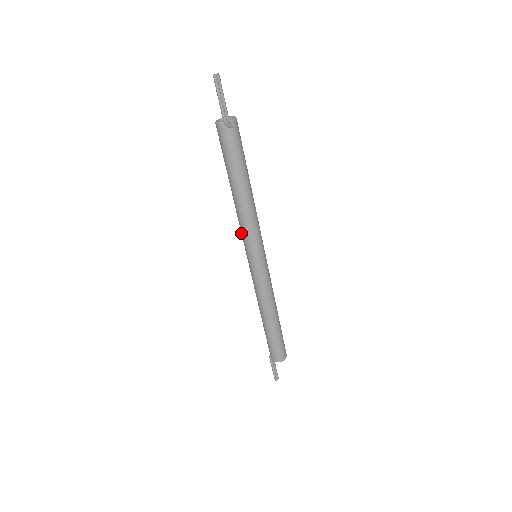
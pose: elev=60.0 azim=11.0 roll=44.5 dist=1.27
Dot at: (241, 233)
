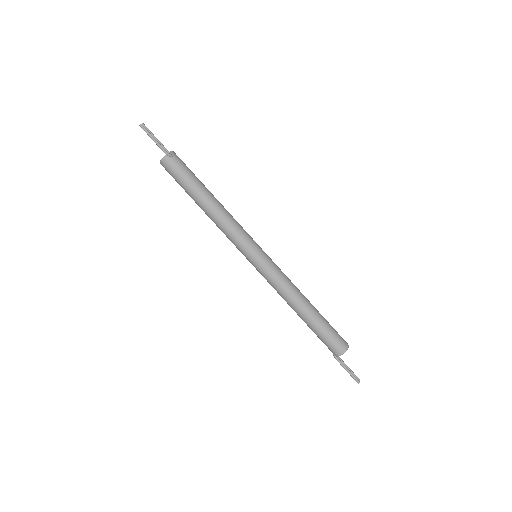
Dot at: (231, 241)
